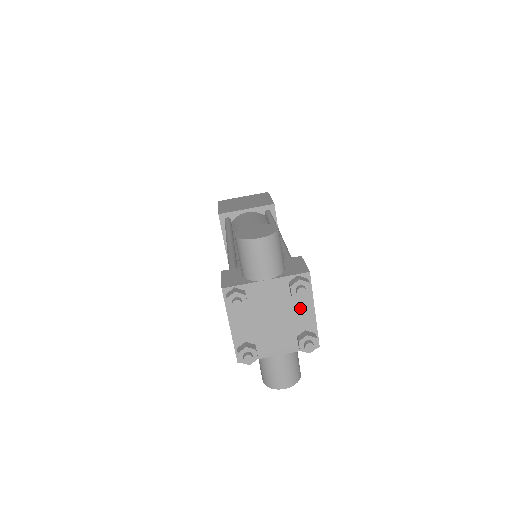
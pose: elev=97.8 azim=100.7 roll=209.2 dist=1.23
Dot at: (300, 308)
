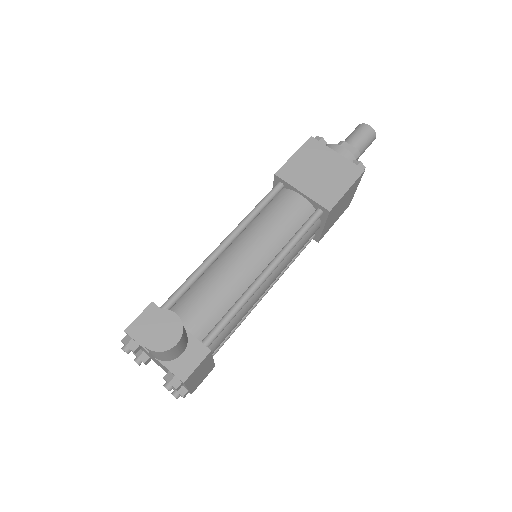
Dot at: occluded
